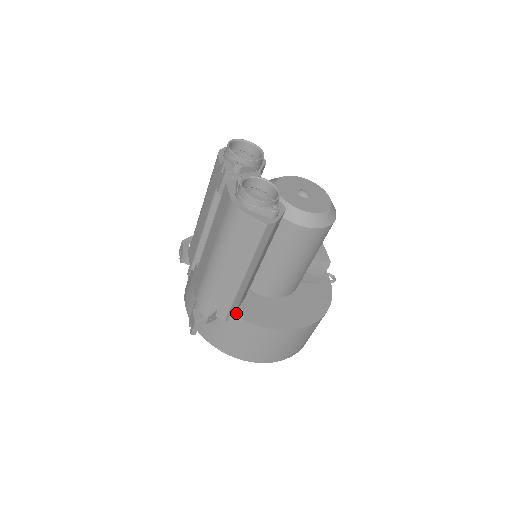
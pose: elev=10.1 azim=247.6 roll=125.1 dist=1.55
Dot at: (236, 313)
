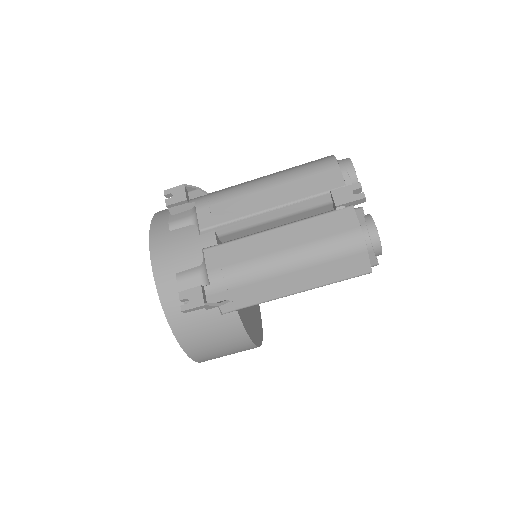
Dot at: (239, 312)
